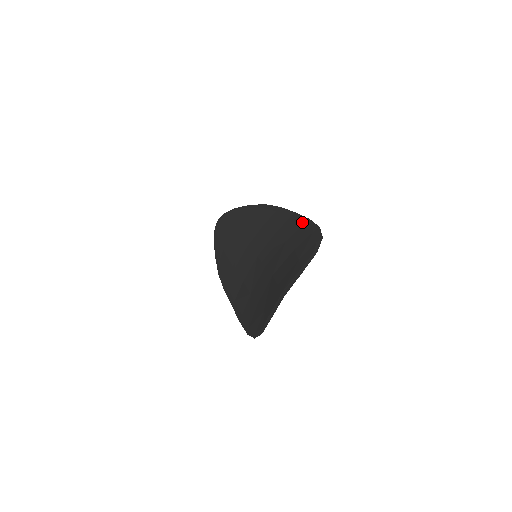
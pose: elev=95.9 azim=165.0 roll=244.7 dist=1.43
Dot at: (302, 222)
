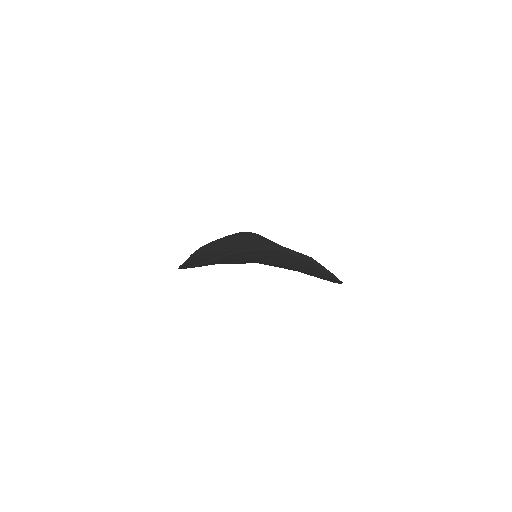
Dot at: occluded
